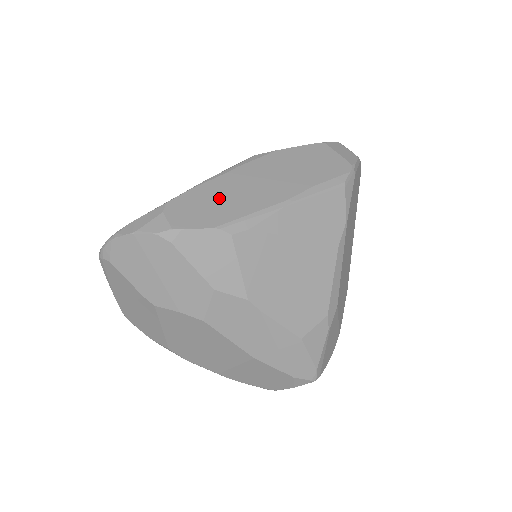
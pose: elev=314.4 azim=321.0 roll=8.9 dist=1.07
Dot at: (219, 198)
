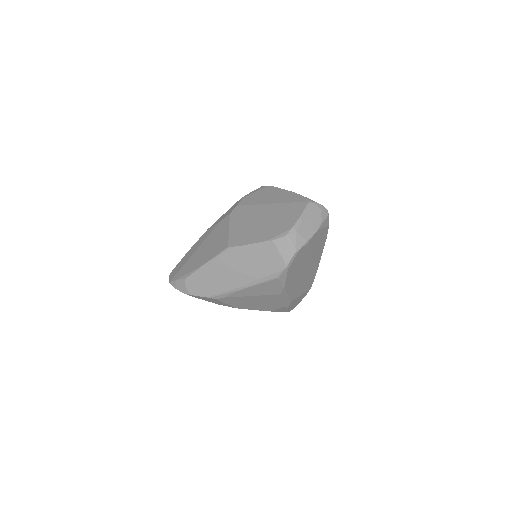
Dot at: (209, 280)
